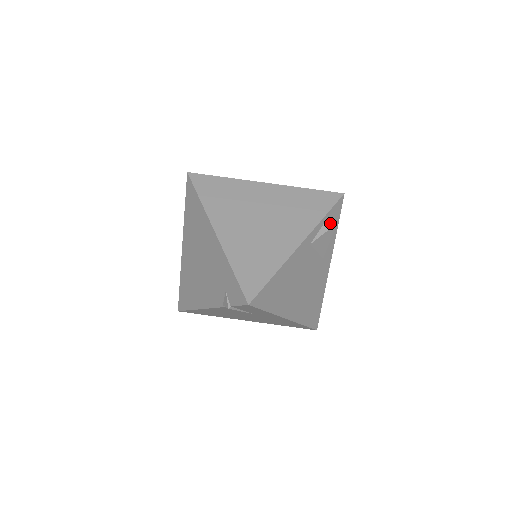
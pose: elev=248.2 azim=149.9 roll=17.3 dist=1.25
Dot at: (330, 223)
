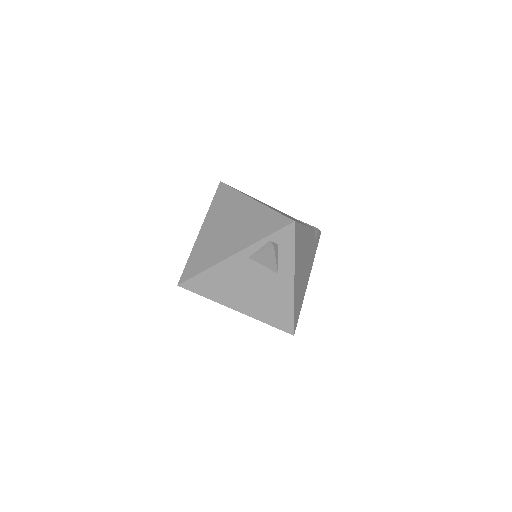
Dot at: (270, 244)
